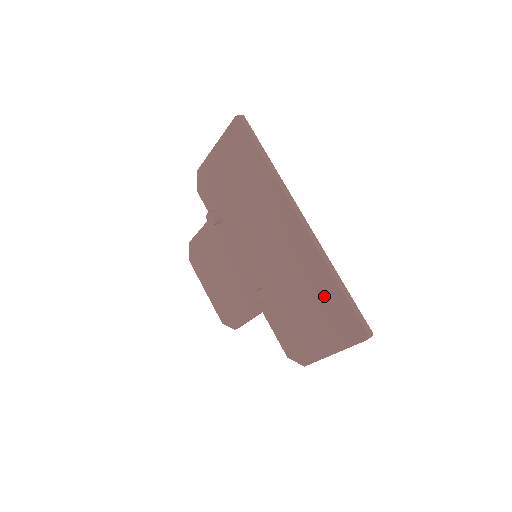
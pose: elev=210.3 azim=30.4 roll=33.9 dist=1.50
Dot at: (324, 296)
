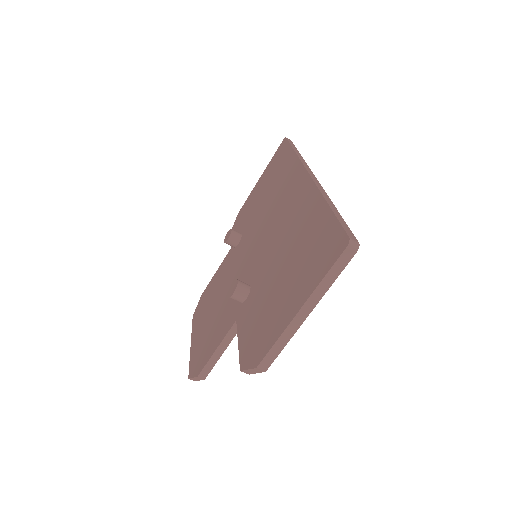
Dot at: (309, 233)
